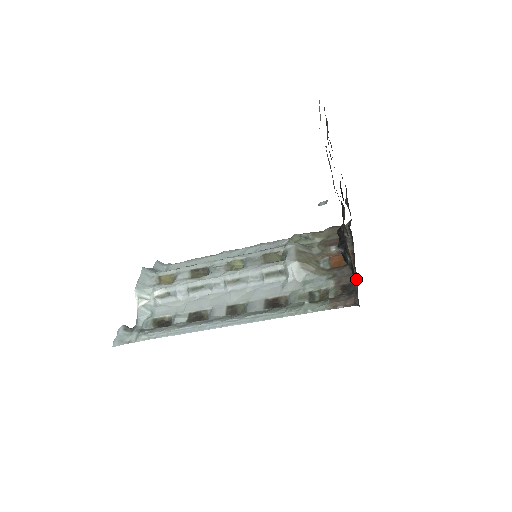
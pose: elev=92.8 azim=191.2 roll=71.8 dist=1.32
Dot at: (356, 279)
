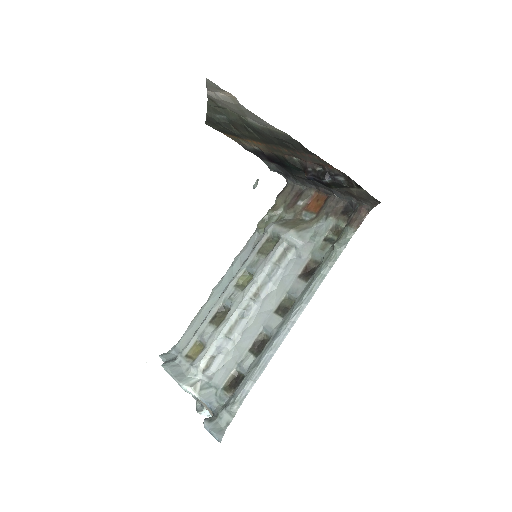
Dot at: (345, 200)
